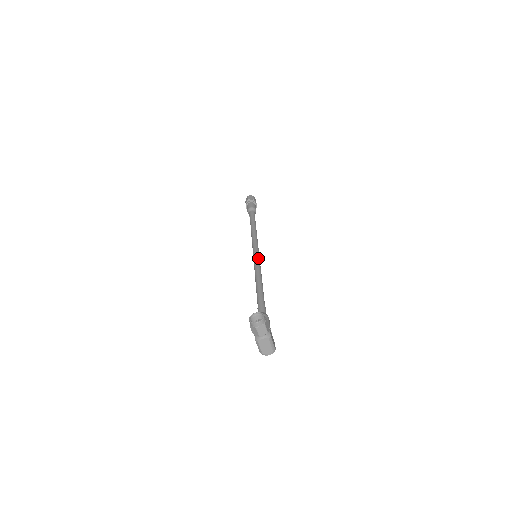
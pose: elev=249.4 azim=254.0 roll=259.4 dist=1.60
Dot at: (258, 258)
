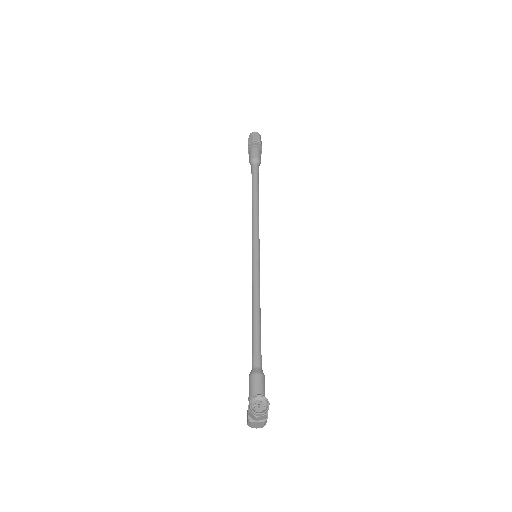
Dot at: (259, 262)
